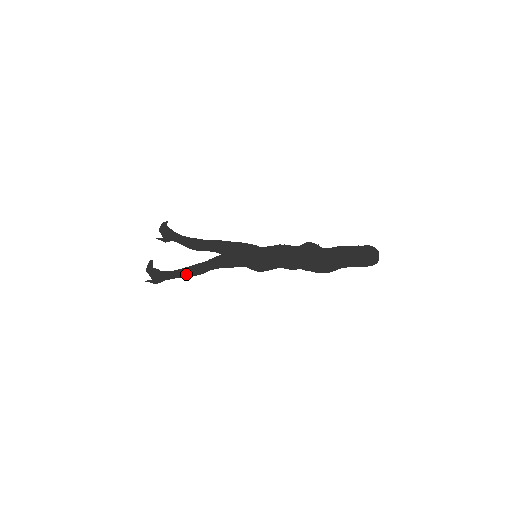
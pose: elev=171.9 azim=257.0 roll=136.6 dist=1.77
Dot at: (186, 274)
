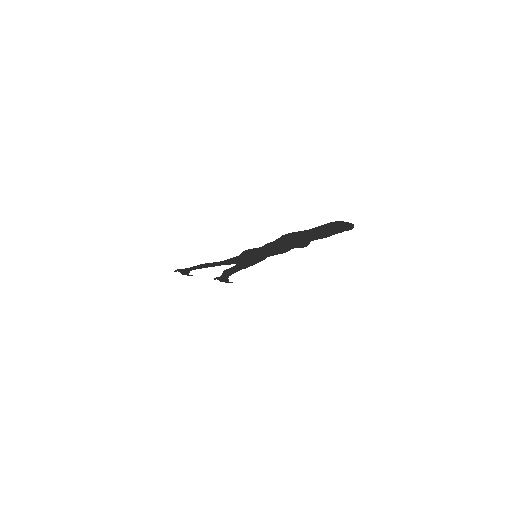
Dot at: (200, 266)
